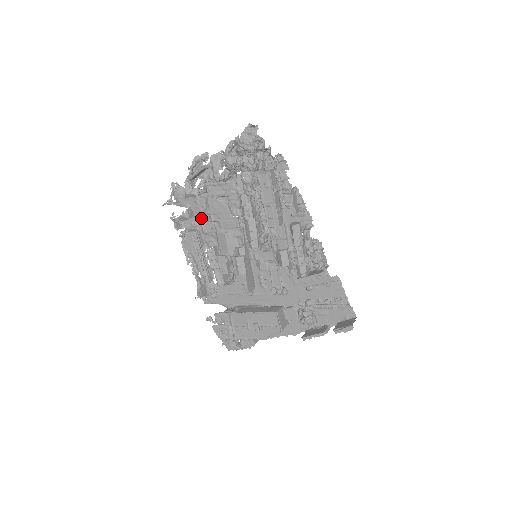
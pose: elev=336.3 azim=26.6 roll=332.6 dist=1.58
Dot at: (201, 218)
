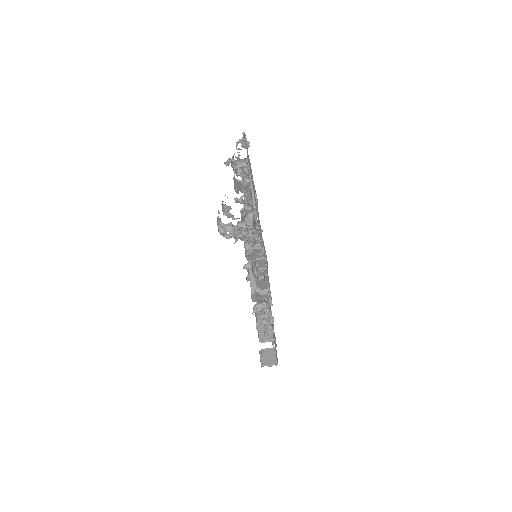
Dot at: occluded
